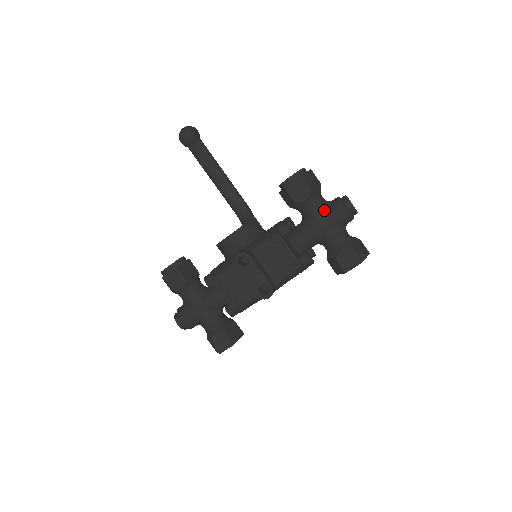
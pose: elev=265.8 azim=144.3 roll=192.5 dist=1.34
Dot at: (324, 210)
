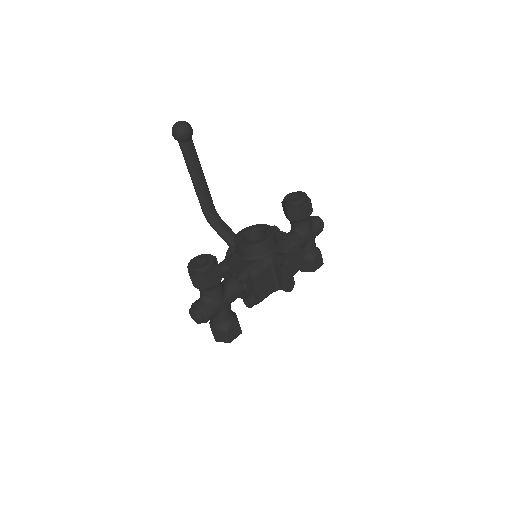
Dot at: (312, 225)
